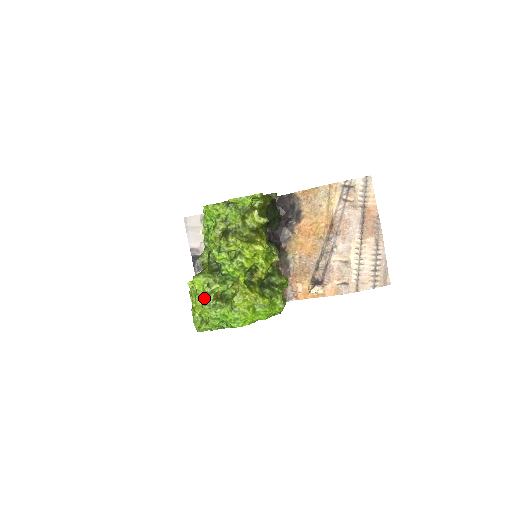
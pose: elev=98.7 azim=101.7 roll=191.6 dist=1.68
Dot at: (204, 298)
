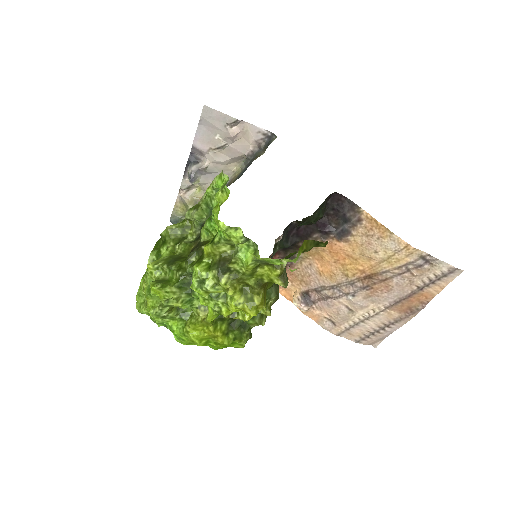
Dot at: (157, 302)
